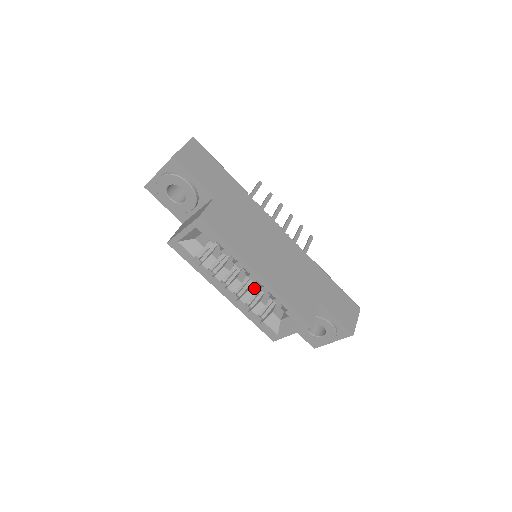
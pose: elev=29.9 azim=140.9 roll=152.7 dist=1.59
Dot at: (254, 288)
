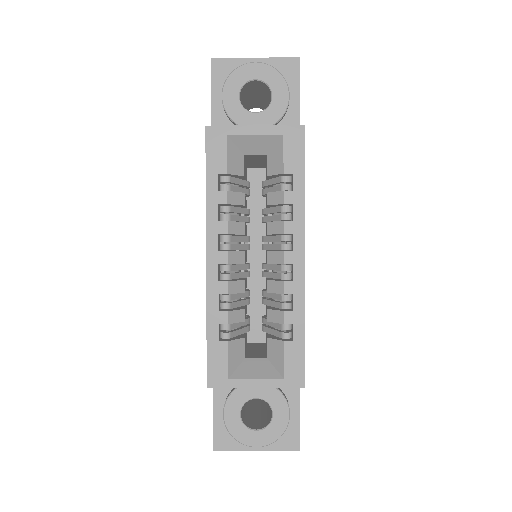
Dot at: (245, 286)
